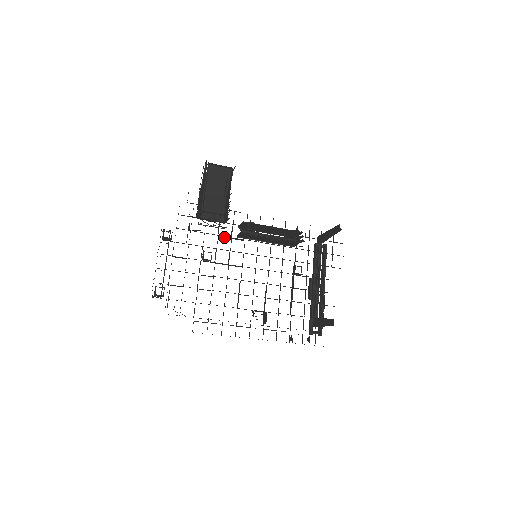
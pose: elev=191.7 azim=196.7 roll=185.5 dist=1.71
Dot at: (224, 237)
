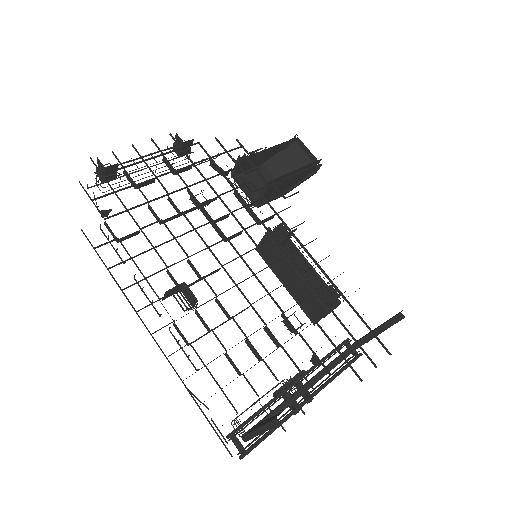
Dot at: (240, 200)
